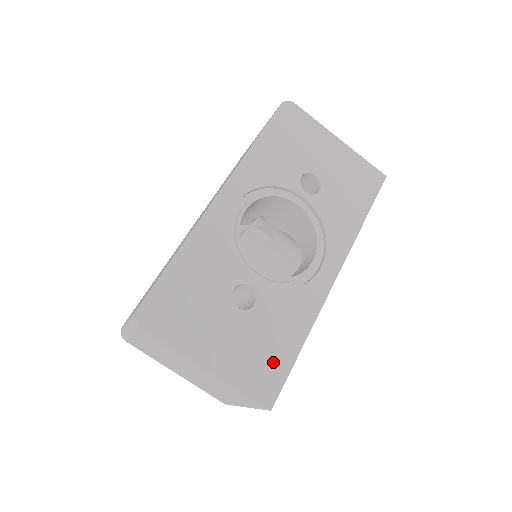
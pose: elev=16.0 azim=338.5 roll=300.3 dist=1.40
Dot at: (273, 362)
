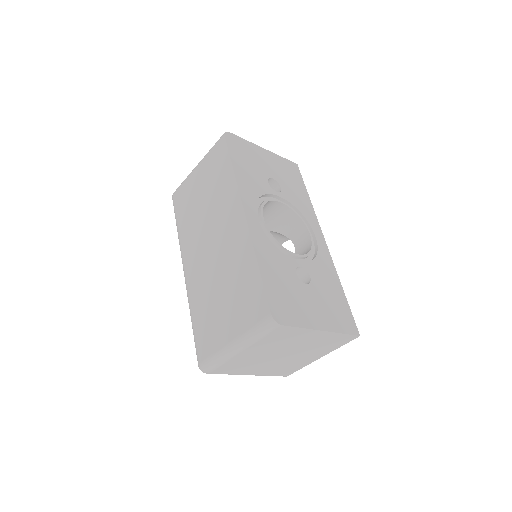
Dot at: (341, 307)
